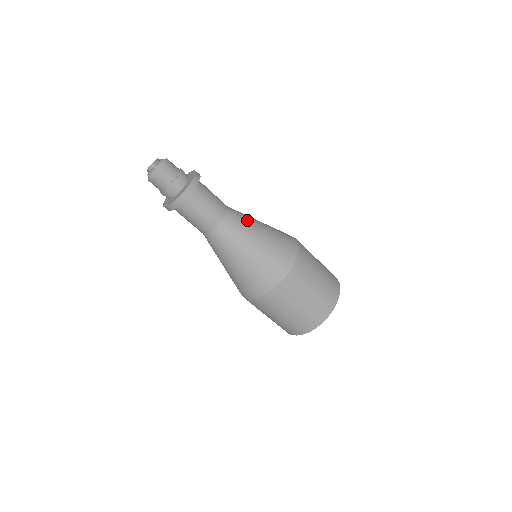
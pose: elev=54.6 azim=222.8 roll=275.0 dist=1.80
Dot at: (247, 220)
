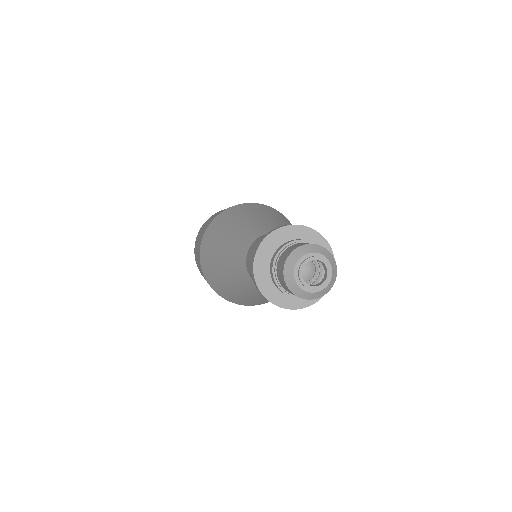
Dot at: occluded
